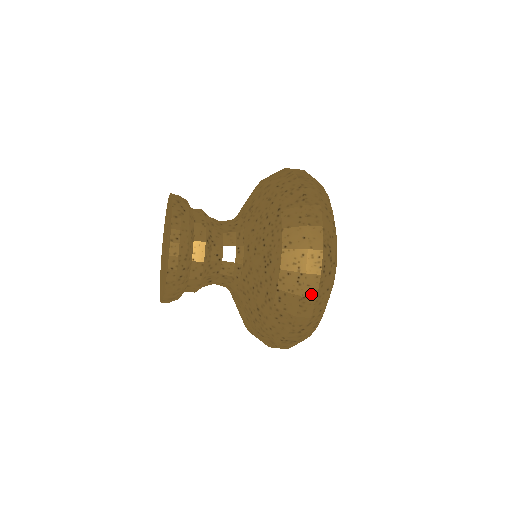
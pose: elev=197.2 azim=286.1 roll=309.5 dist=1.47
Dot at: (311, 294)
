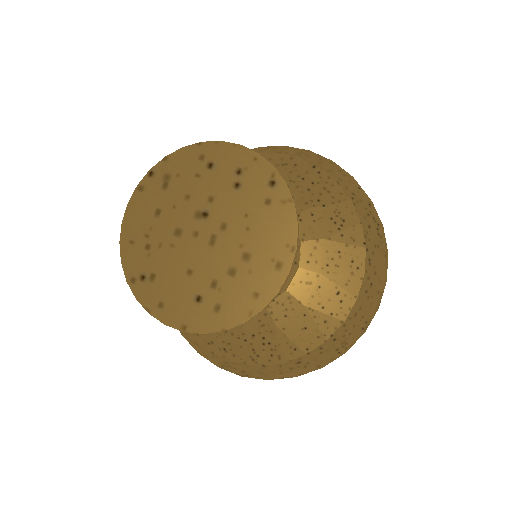
Dot at: (386, 248)
